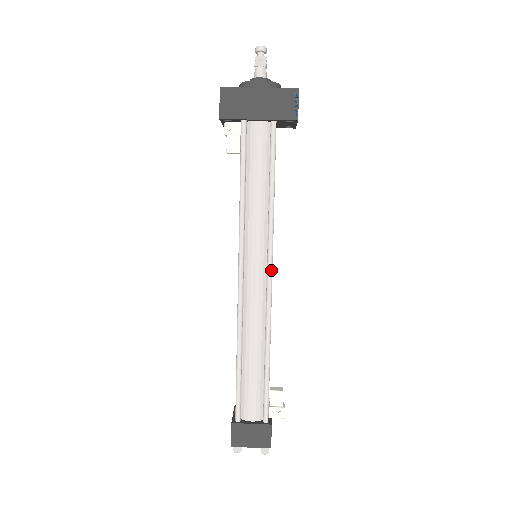
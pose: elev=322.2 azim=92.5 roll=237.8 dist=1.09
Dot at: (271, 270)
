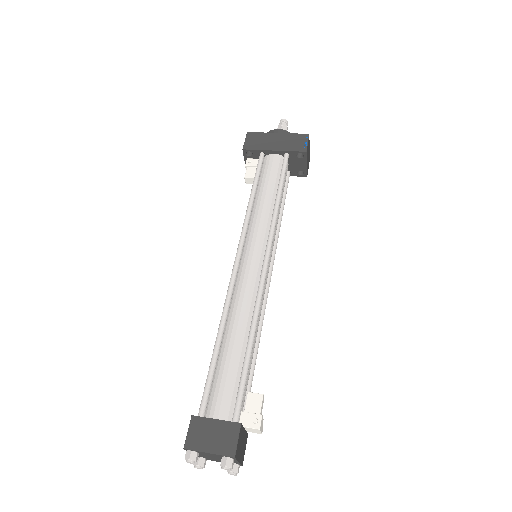
Dot at: (268, 258)
